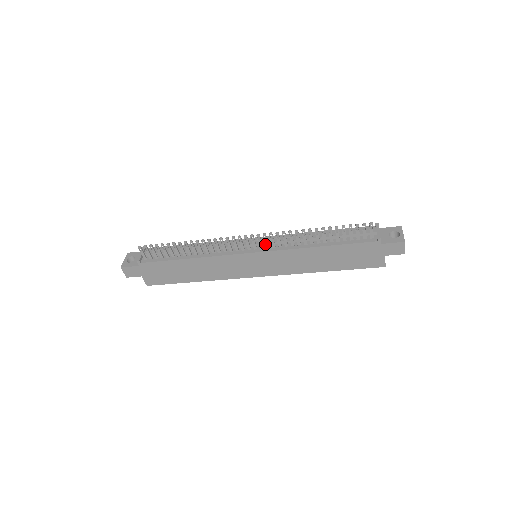
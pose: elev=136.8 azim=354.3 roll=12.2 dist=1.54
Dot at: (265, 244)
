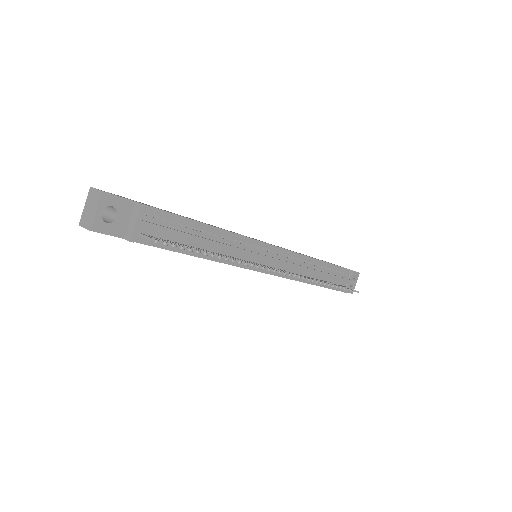
Dot at: occluded
